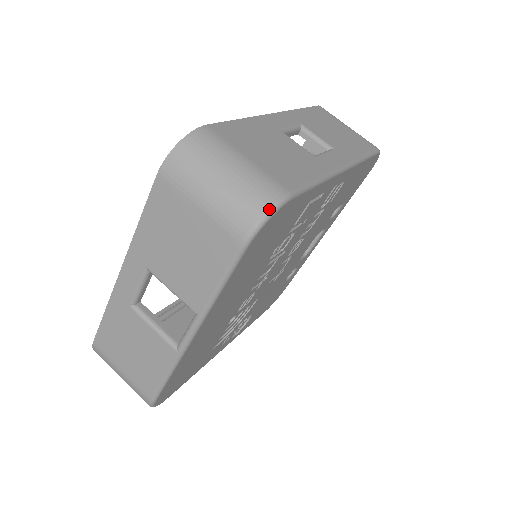
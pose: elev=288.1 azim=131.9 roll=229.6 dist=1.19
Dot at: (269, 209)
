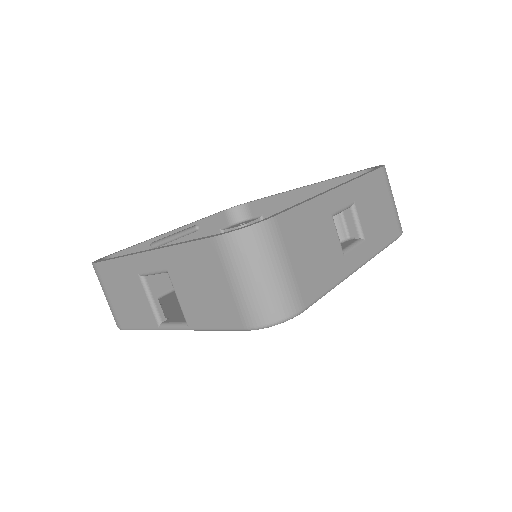
Dot at: (280, 320)
